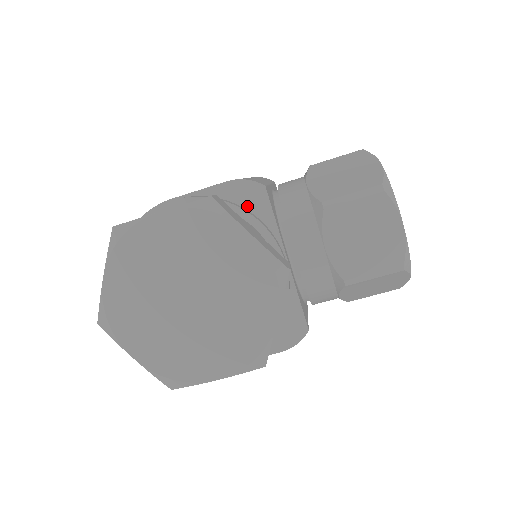
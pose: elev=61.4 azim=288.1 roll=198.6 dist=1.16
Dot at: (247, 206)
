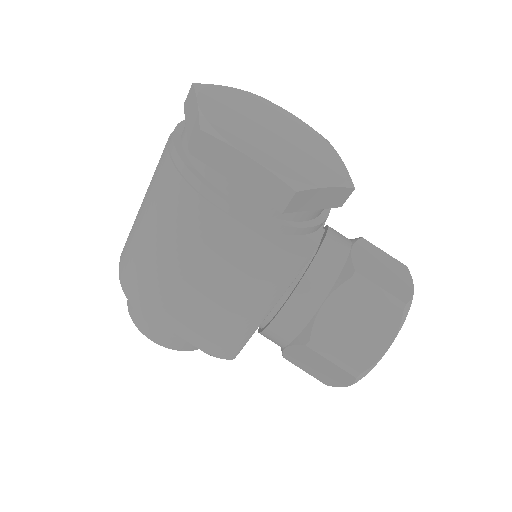
Dot at: occluded
